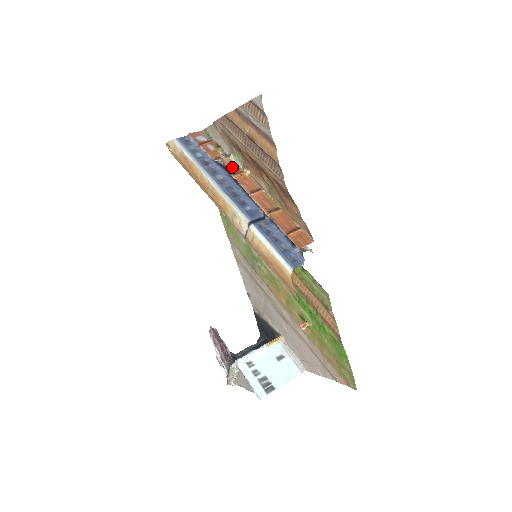
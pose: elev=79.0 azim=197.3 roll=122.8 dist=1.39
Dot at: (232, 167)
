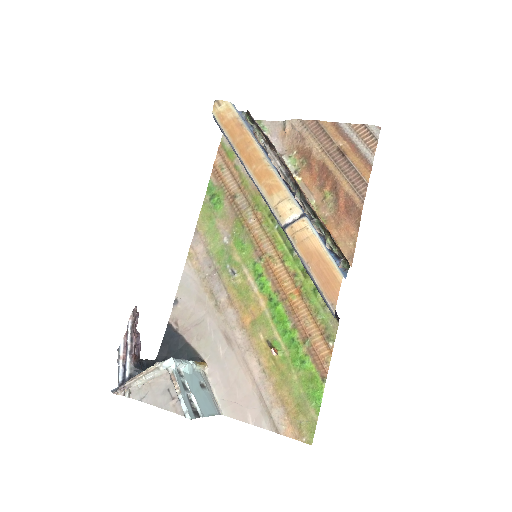
Dot at: (285, 164)
